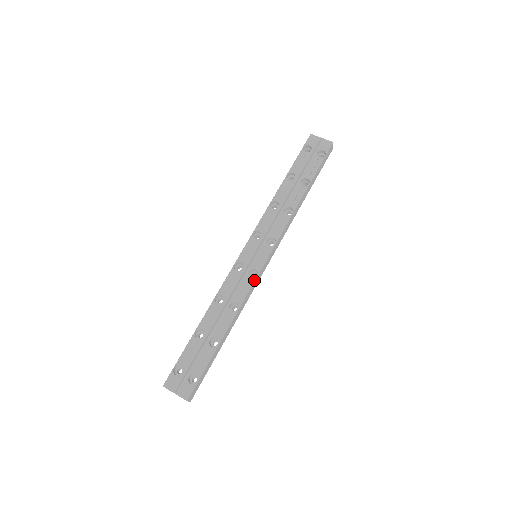
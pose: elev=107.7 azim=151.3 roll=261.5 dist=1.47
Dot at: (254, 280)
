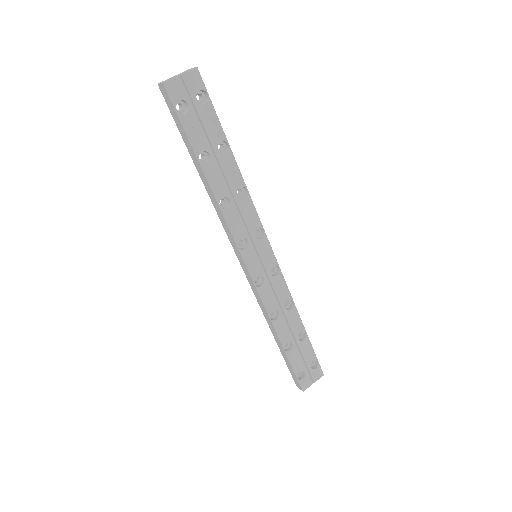
Dot at: (281, 274)
